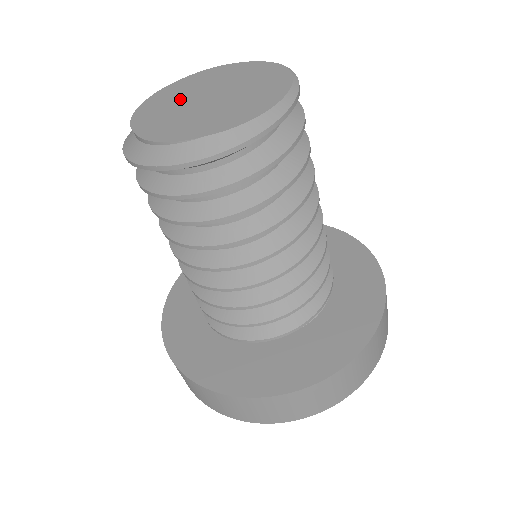
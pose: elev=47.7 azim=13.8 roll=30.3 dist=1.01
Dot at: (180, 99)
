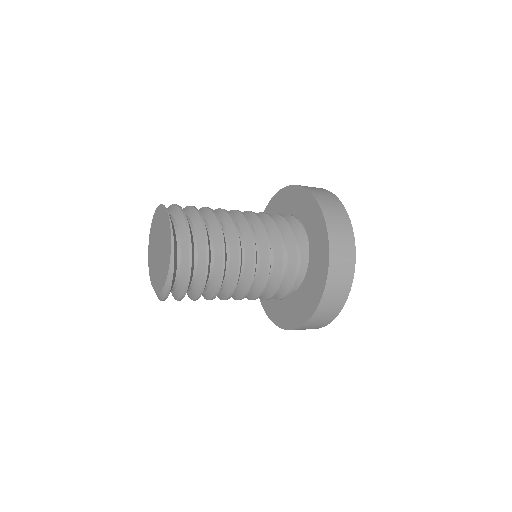
Dot at: (155, 237)
